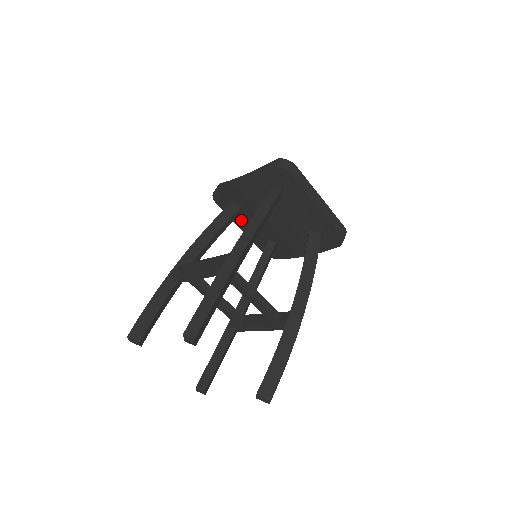
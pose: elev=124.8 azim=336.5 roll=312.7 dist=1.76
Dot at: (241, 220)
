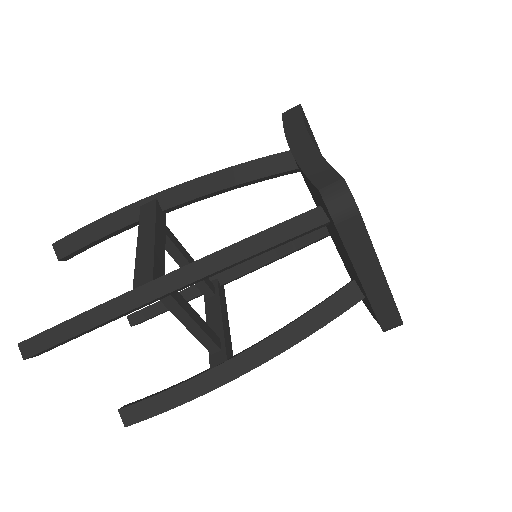
Dot at: occluded
